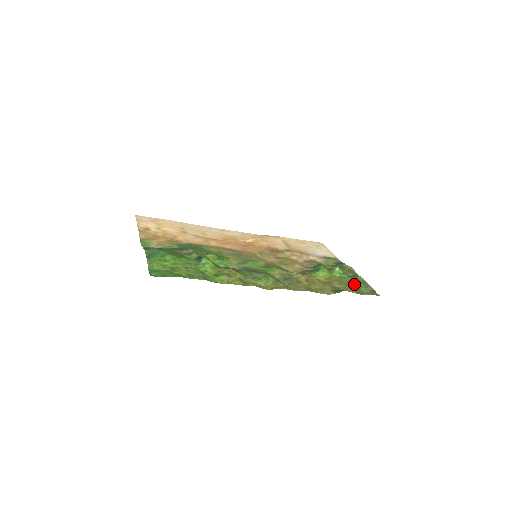
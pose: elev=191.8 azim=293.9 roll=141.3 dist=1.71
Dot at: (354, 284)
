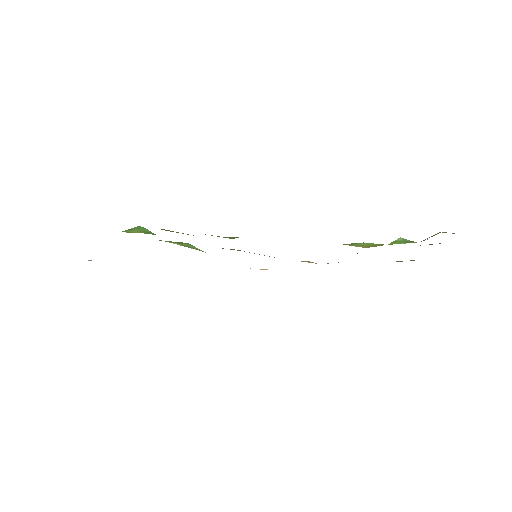
Dot at: occluded
